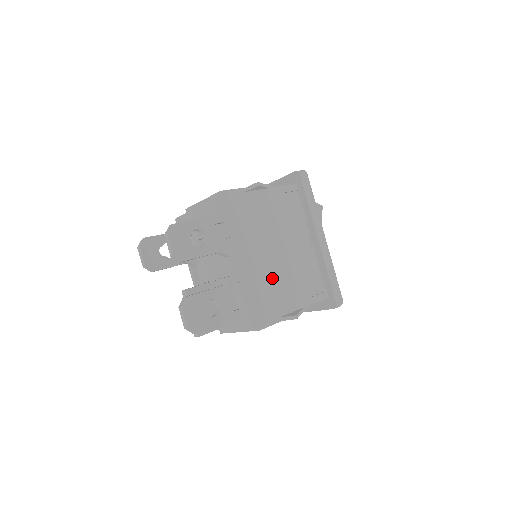
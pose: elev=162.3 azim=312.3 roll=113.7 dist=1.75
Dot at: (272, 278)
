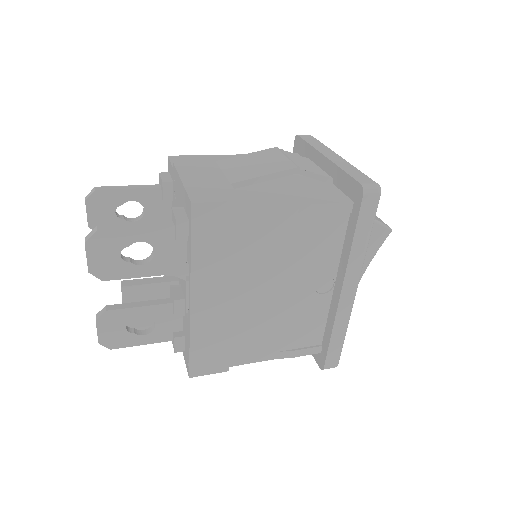
Dot at: (238, 325)
